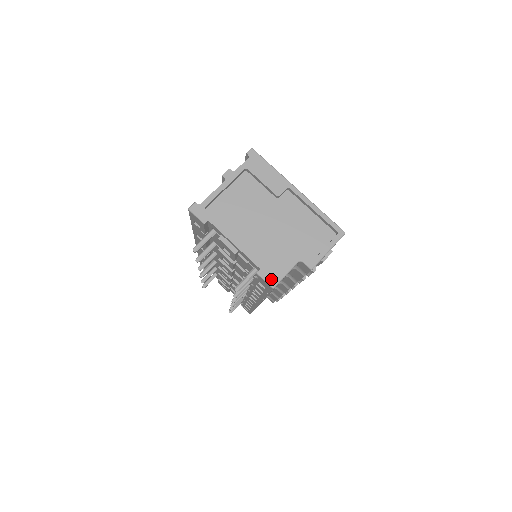
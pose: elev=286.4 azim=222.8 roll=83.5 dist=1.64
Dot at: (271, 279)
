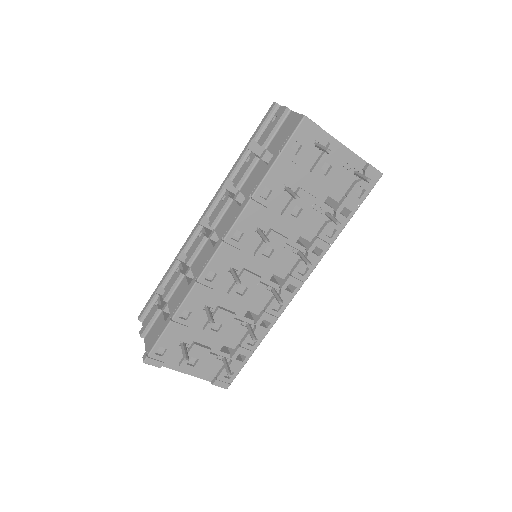
Dot at: (376, 169)
